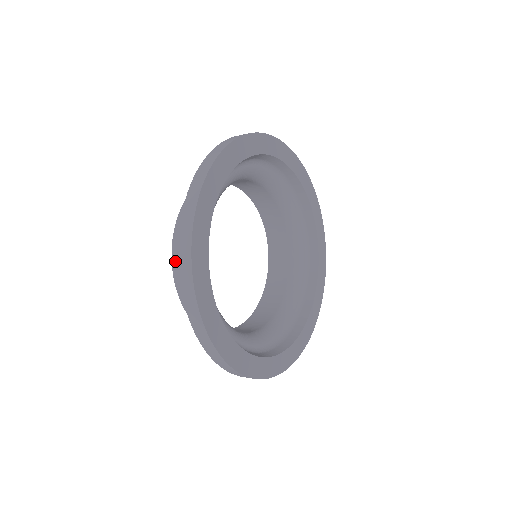
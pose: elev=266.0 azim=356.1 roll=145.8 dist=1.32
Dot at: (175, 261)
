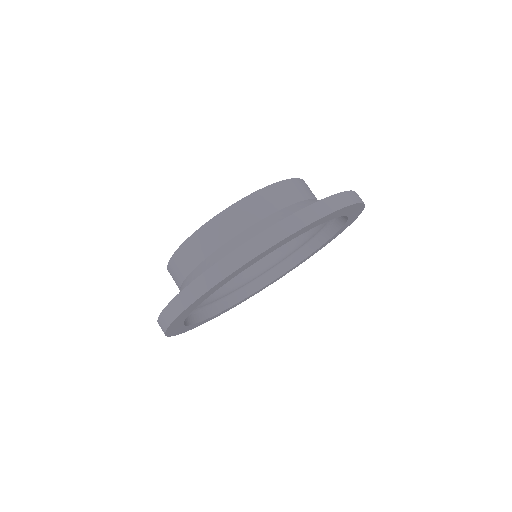
Dot at: (200, 233)
